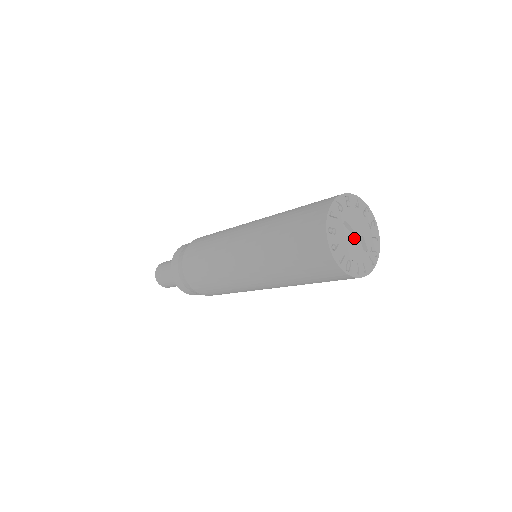
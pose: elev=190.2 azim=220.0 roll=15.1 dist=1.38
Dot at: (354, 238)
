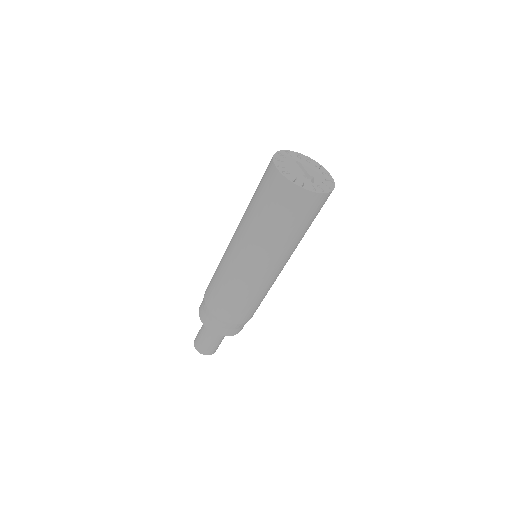
Dot at: (303, 171)
